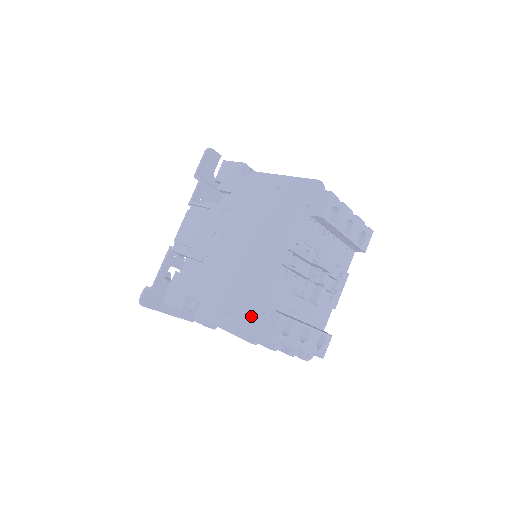
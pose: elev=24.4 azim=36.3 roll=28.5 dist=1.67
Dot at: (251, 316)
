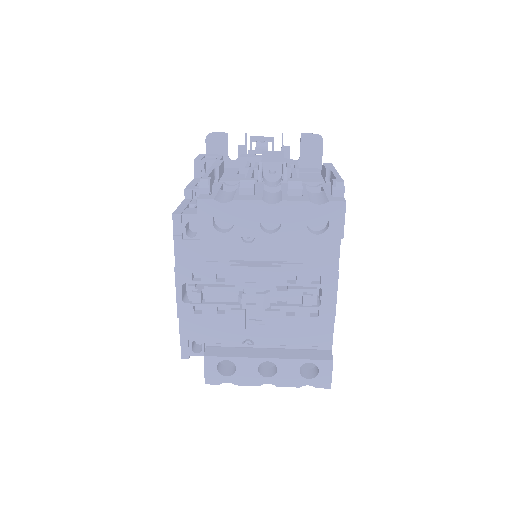
Dot at: occluded
